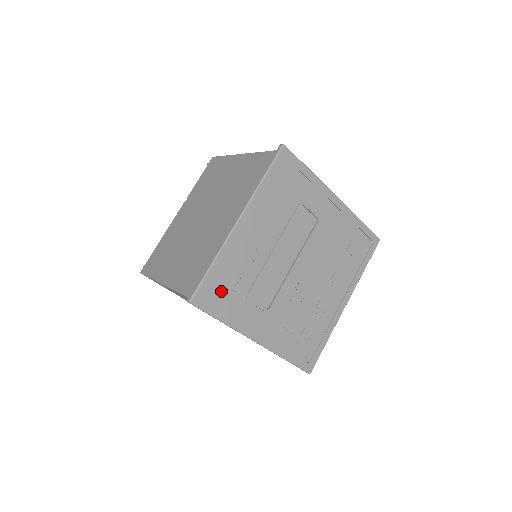
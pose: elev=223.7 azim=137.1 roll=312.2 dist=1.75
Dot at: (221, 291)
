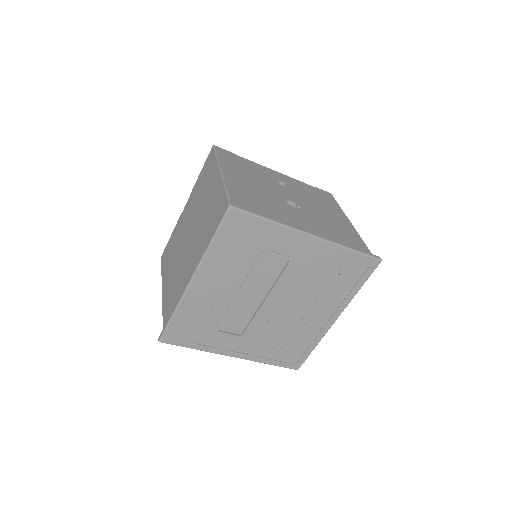
Dot at: (187, 331)
